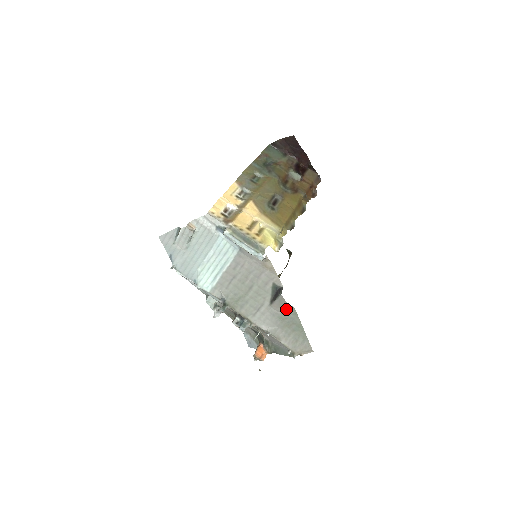
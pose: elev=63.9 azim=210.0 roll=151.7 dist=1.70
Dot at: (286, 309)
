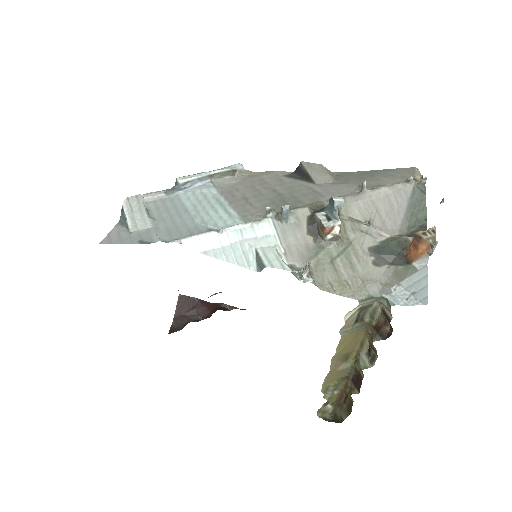
Dot at: (331, 175)
